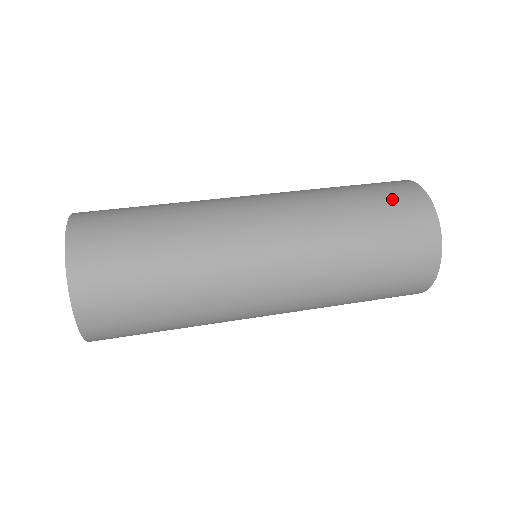
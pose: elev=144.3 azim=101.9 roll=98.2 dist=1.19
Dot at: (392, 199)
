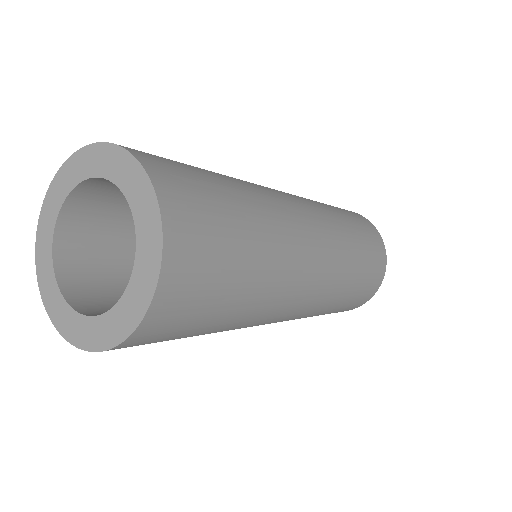
Dot at: occluded
